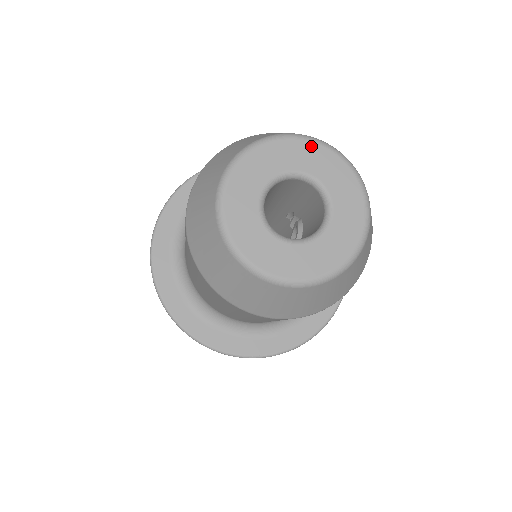
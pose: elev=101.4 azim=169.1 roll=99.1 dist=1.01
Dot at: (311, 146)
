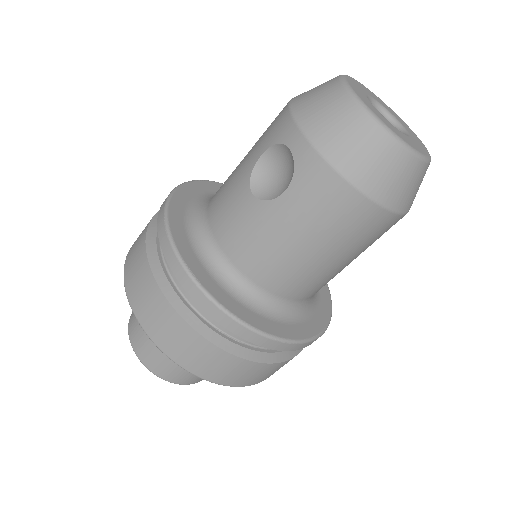
Dot at: (361, 84)
